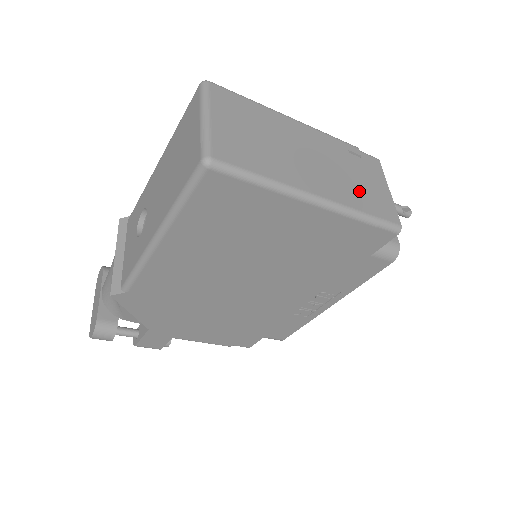
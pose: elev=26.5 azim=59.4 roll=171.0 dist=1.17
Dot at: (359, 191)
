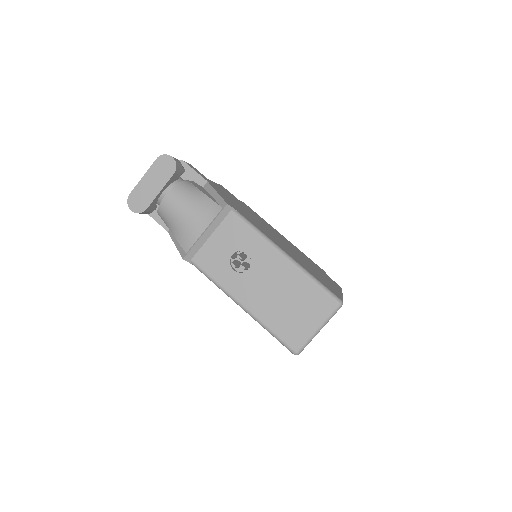
Dot at: occluded
